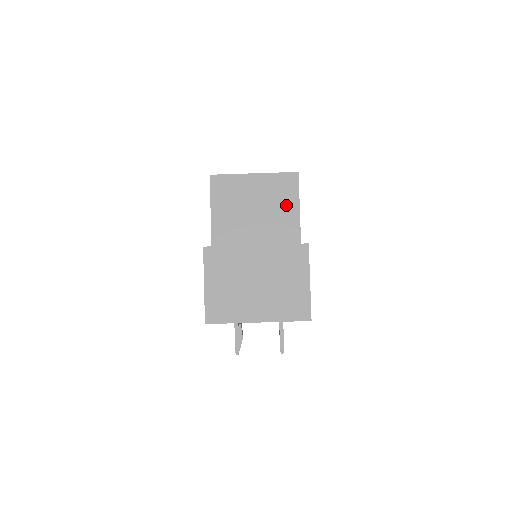
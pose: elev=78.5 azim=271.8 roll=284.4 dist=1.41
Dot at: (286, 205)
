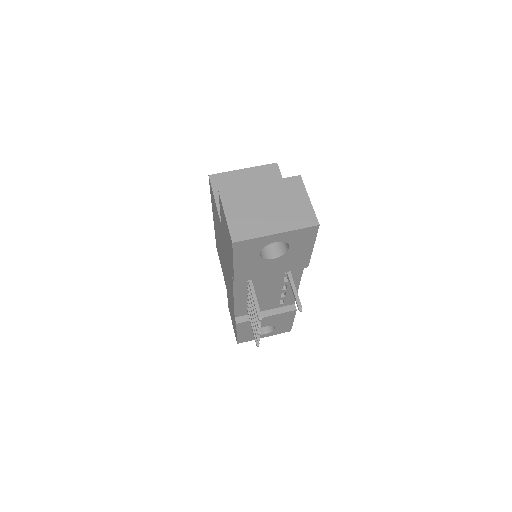
Dot at: occluded
